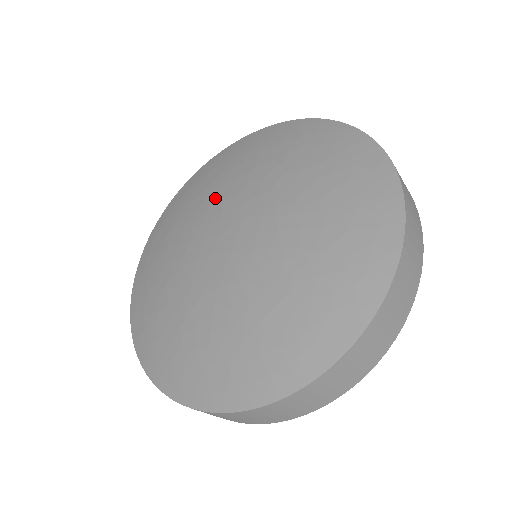
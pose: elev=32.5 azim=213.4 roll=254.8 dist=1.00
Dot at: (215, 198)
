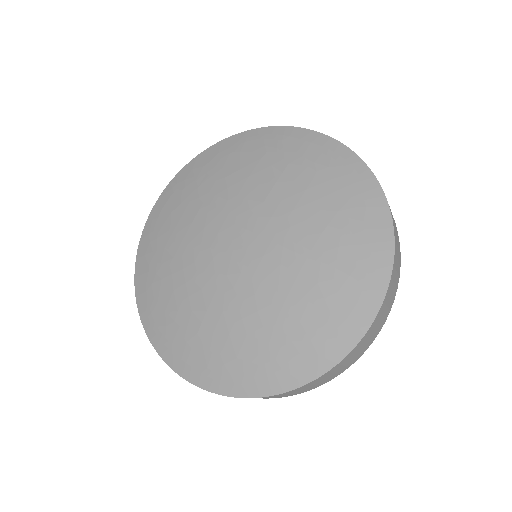
Dot at: (235, 193)
